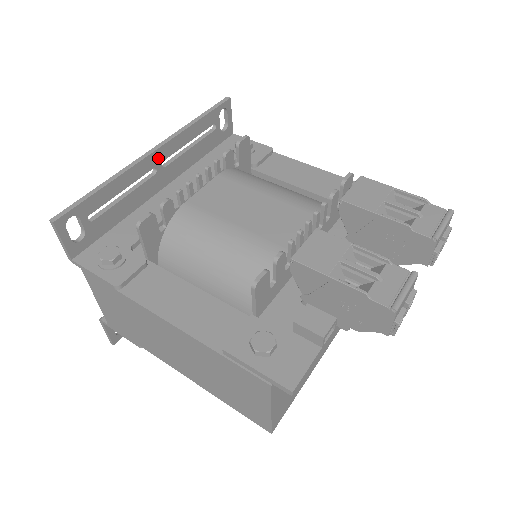
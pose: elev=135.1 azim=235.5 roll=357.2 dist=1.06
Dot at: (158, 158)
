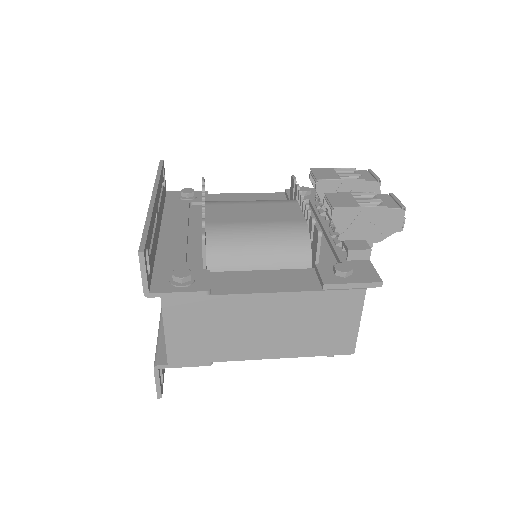
Dot at: (156, 204)
